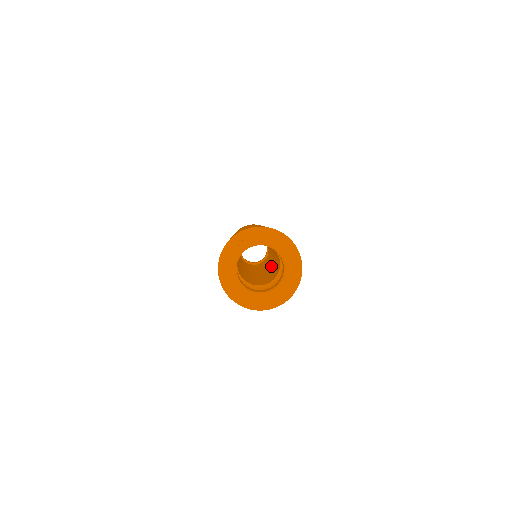
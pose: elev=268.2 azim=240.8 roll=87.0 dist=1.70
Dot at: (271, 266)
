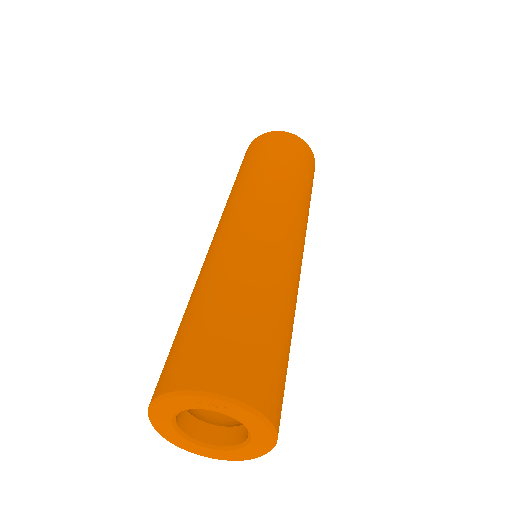
Dot at: occluded
